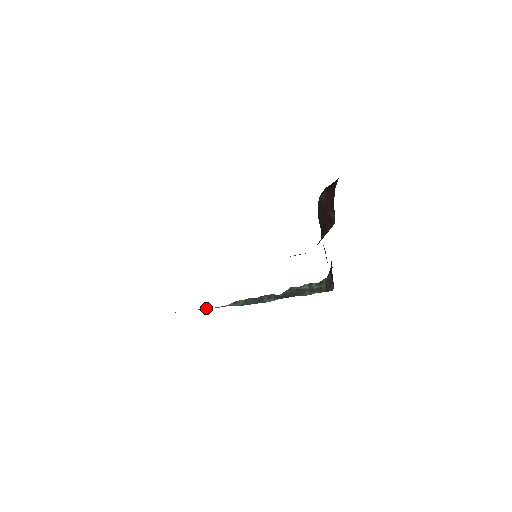
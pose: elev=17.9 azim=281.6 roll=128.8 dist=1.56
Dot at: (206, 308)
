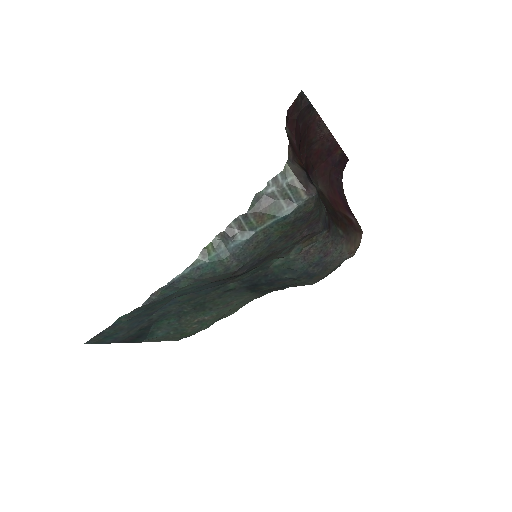
Dot at: (175, 278)
